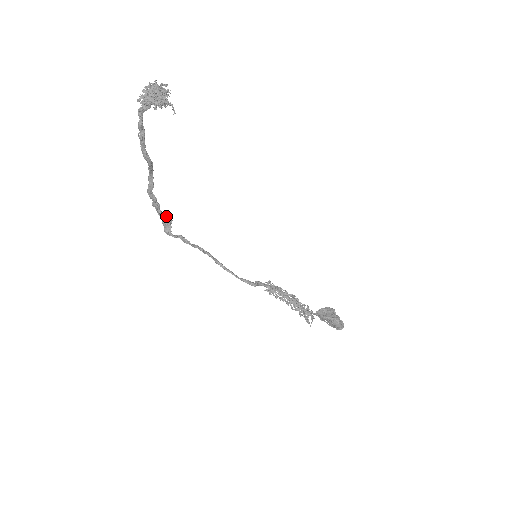
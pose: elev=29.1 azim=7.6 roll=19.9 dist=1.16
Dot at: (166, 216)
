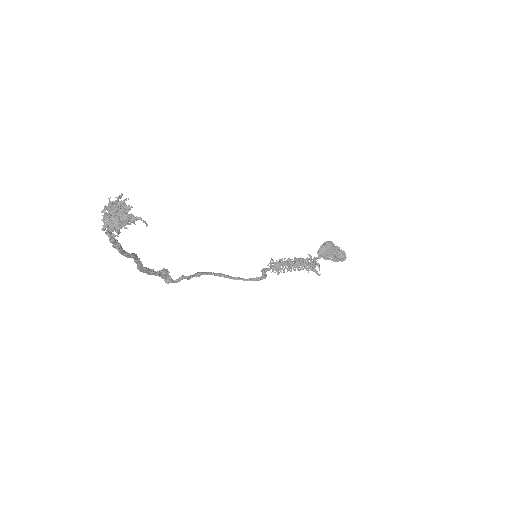
Dot at: (162, 273)
